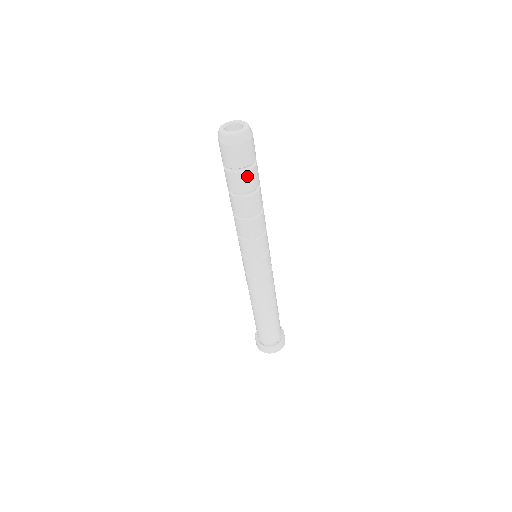
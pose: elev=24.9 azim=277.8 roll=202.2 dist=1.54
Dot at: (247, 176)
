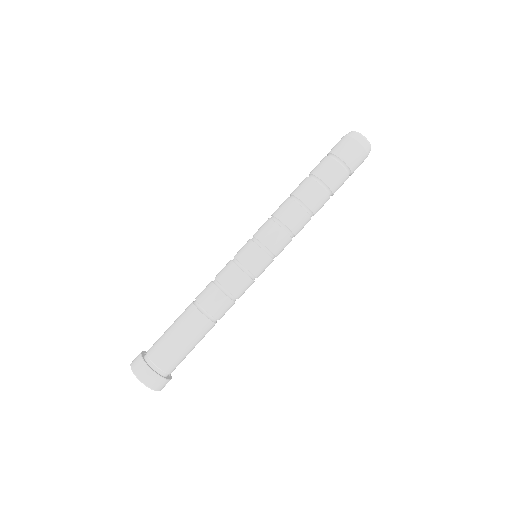
Dot at: (342, 175)
